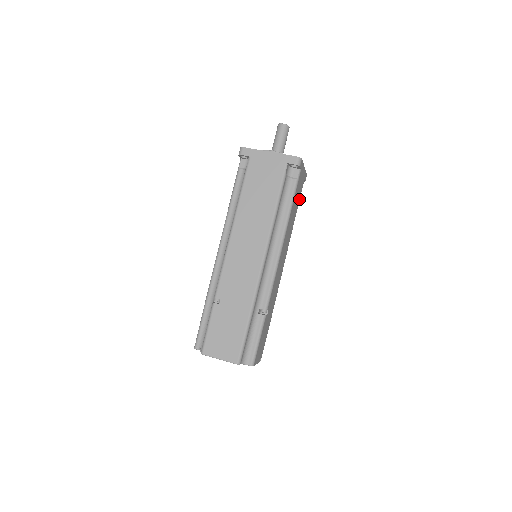
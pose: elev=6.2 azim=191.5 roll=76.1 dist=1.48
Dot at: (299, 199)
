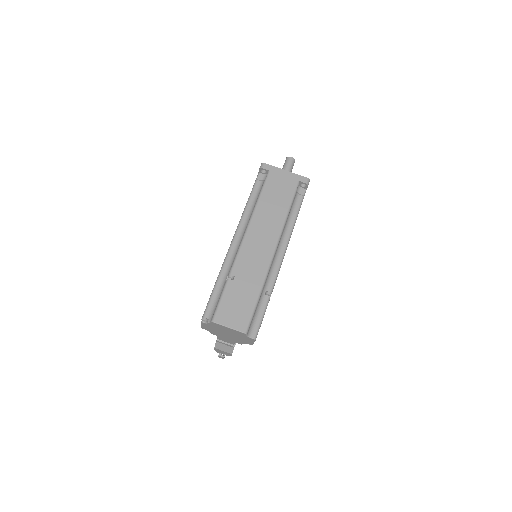
Dot at: occluded
